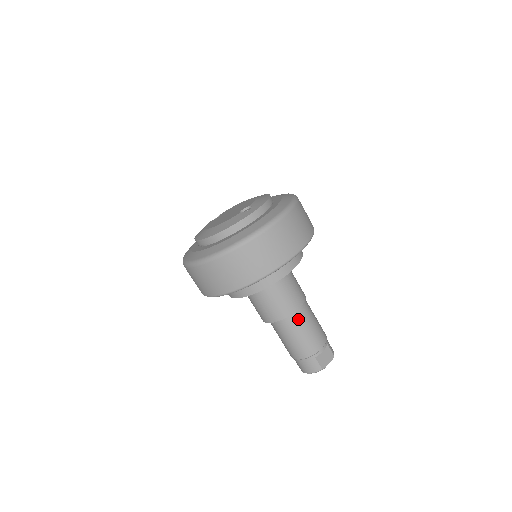
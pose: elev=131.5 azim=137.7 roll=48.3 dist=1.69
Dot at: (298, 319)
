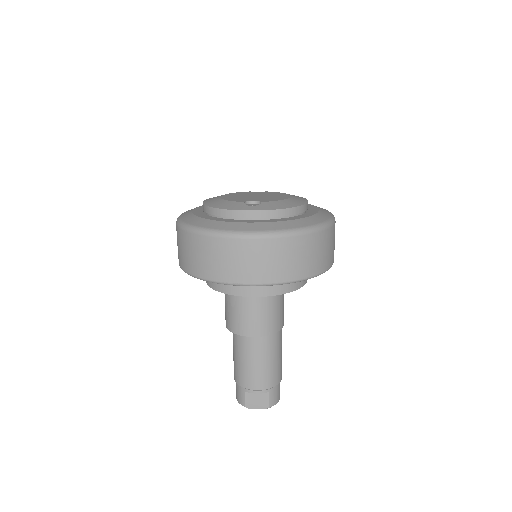
Dot at: (248, 345)
